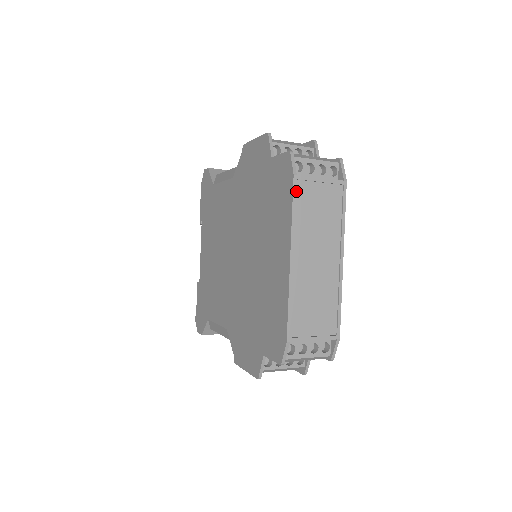
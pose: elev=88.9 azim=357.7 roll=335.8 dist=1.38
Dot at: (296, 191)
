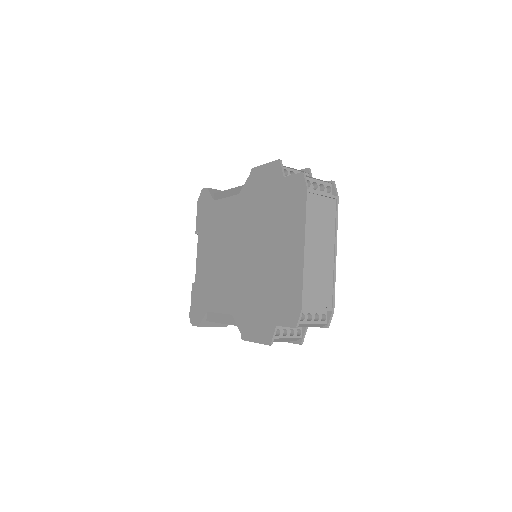
Dot at: (308, 200)
